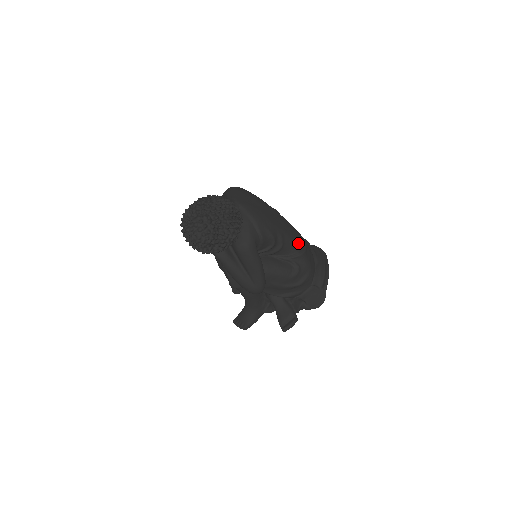
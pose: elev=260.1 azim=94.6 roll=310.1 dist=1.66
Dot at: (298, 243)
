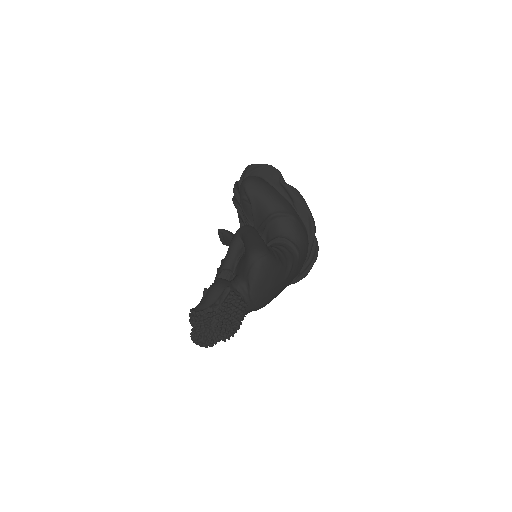
Dot at: occluded
